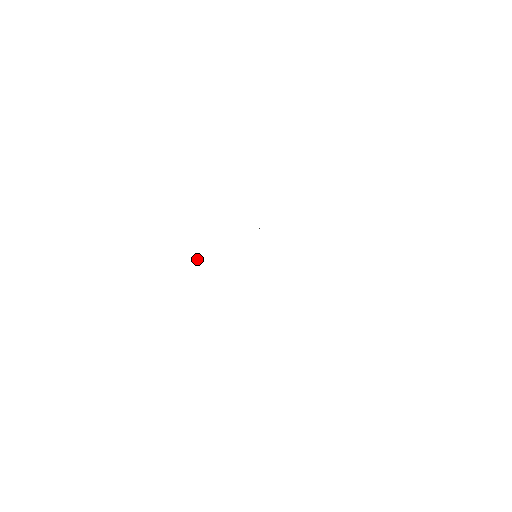
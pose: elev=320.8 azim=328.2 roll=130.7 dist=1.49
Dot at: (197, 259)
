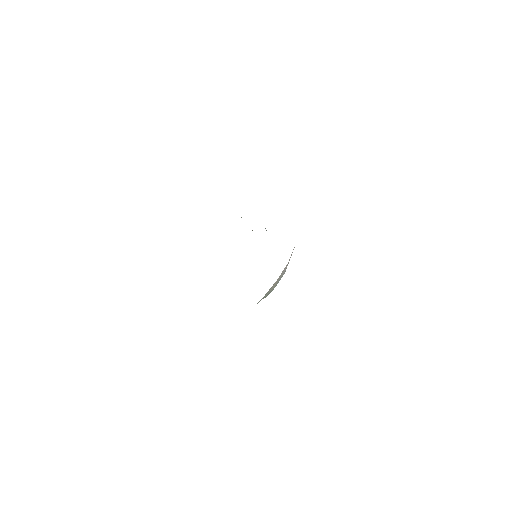
Dot at: occluded
